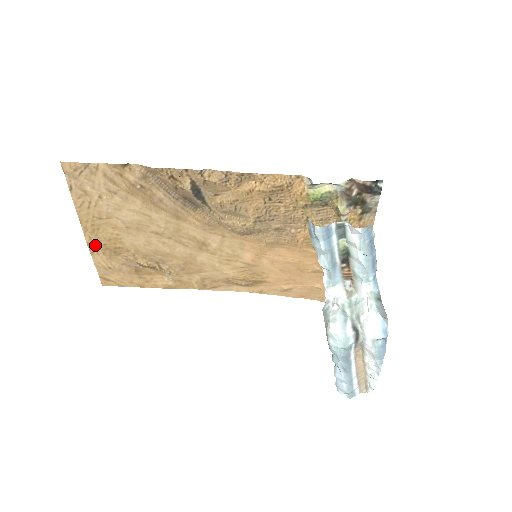
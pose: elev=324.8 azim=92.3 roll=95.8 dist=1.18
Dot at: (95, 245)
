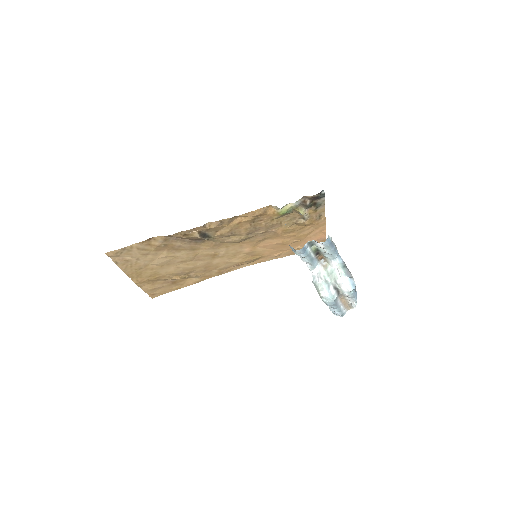
Dot at: (141, 282)
